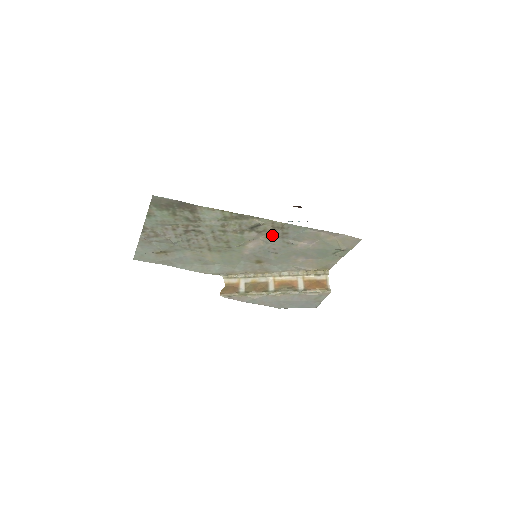
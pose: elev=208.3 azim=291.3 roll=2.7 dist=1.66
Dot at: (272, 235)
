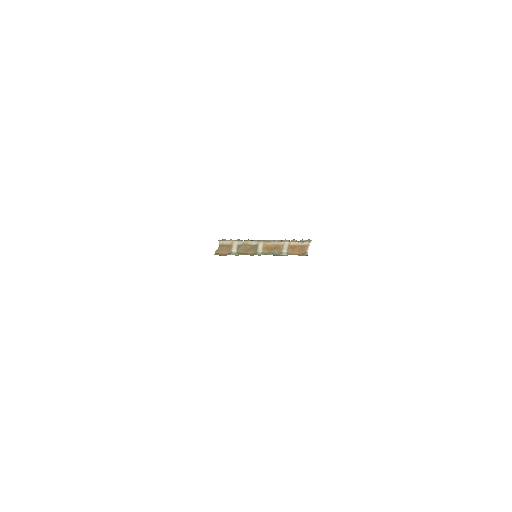
Dot at: occluded
